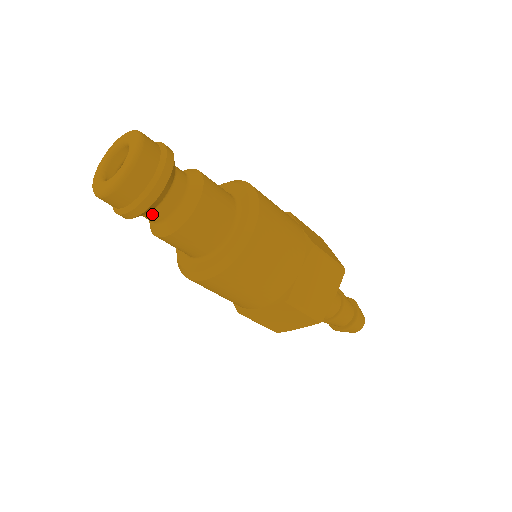
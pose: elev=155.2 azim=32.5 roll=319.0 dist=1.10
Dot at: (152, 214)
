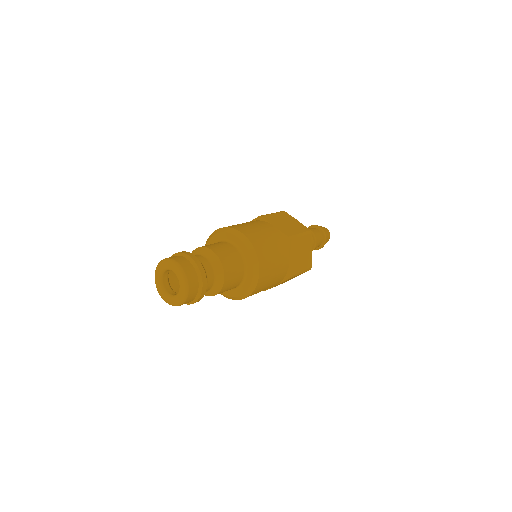
Dot at: occluded
